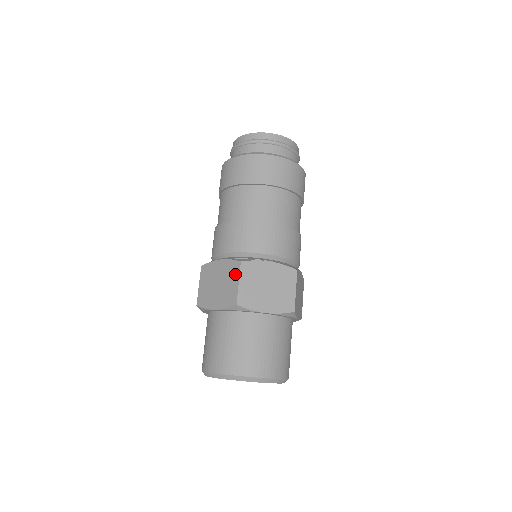
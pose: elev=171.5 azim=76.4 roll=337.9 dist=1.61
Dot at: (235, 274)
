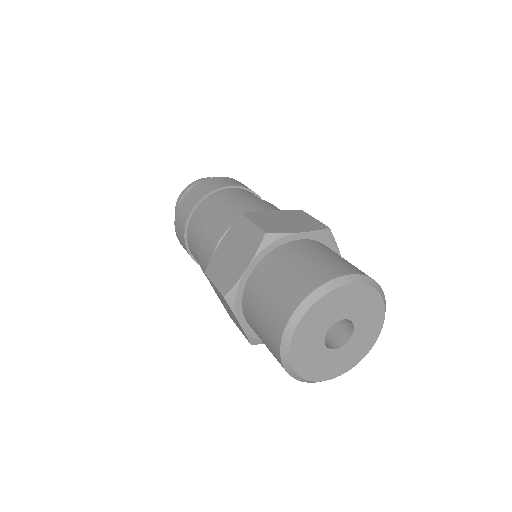
Dot at: (304, 215)
